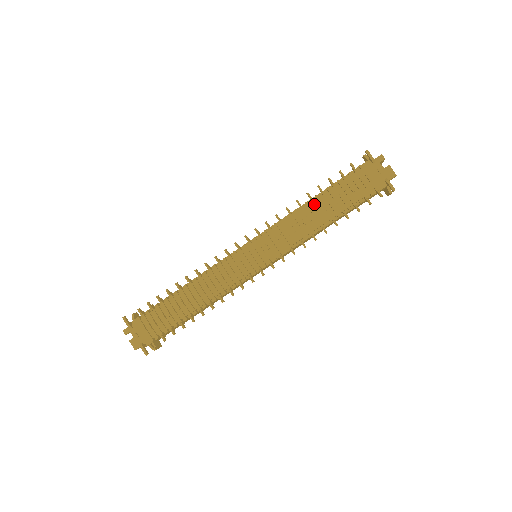
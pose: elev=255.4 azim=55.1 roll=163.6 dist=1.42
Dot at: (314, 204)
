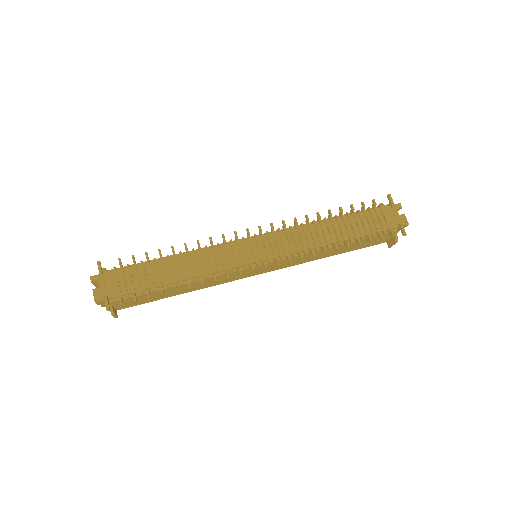
Dot at: (332, 222)
